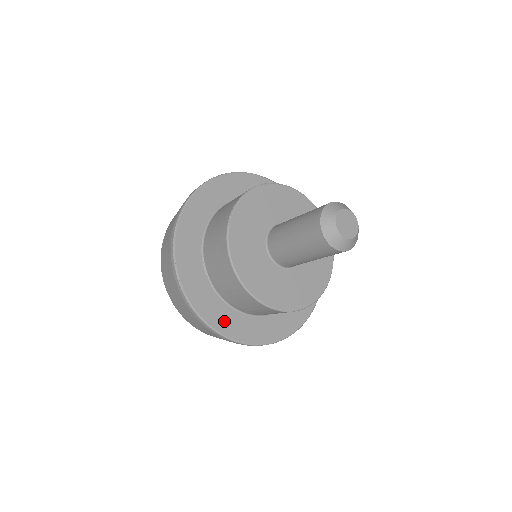
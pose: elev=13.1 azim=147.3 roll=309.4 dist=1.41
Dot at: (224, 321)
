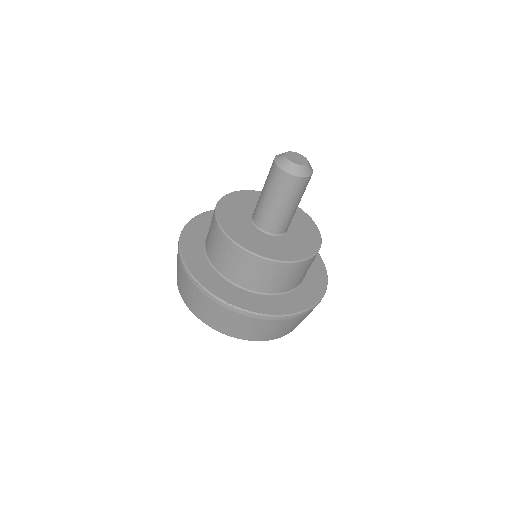
Dot at: (288, 305)
